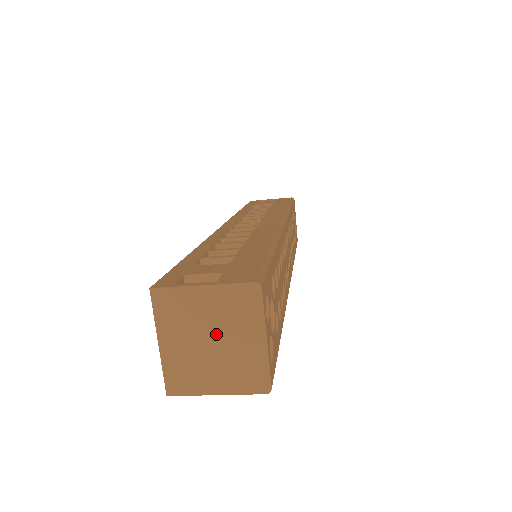
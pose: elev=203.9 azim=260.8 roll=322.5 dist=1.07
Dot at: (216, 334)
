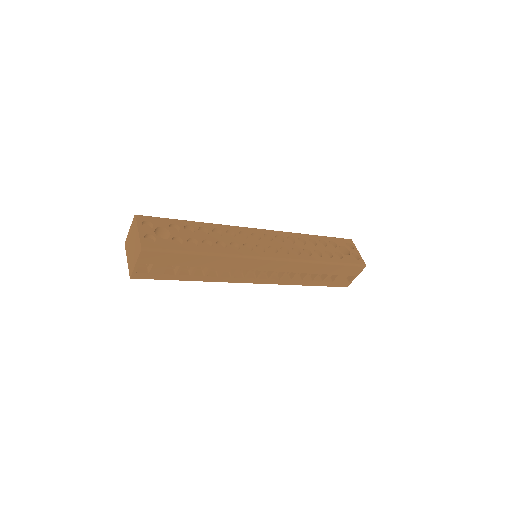
Dot at: (133, 242)
